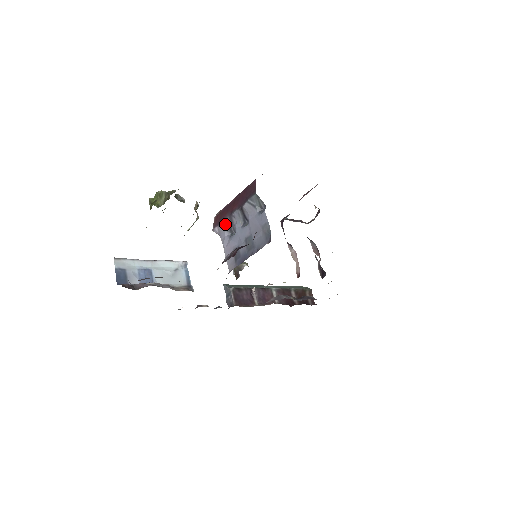
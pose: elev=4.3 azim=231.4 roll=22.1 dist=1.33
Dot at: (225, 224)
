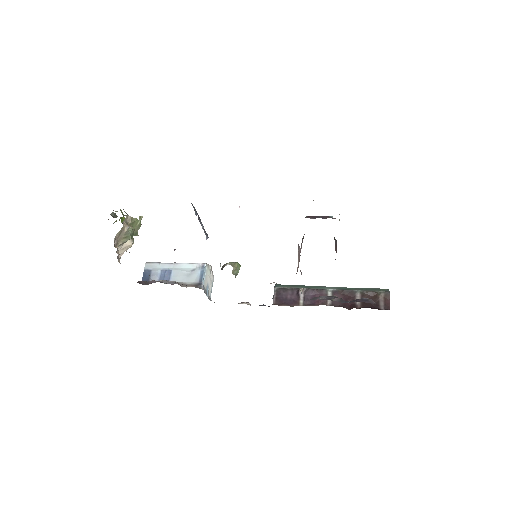
Dot at: (204, 229)
